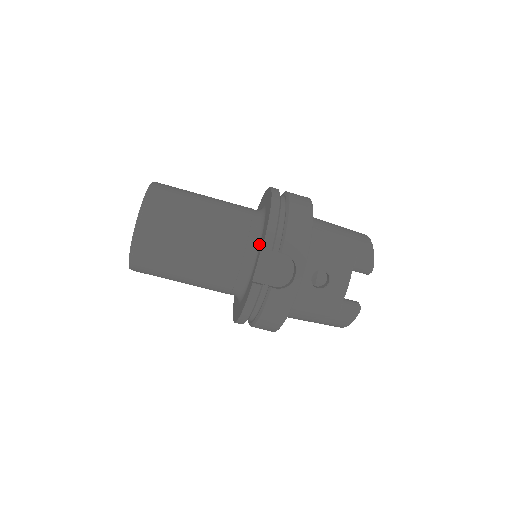
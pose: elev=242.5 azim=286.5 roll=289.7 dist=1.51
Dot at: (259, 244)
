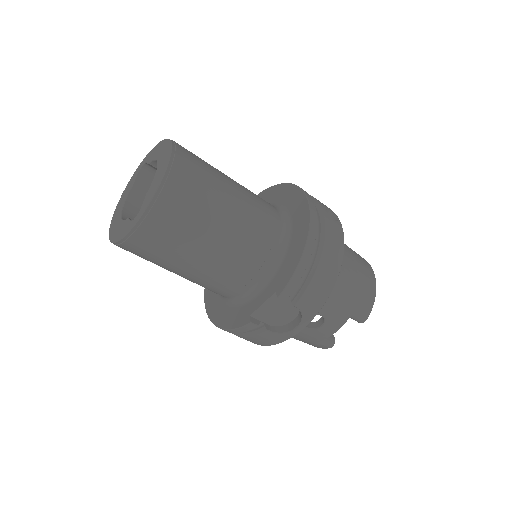
Dot at: (272, 277)
